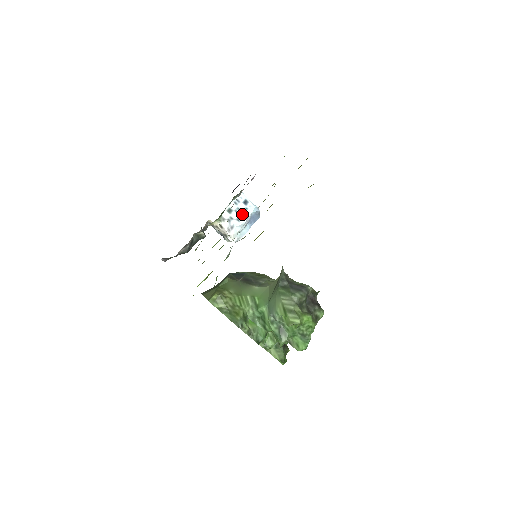
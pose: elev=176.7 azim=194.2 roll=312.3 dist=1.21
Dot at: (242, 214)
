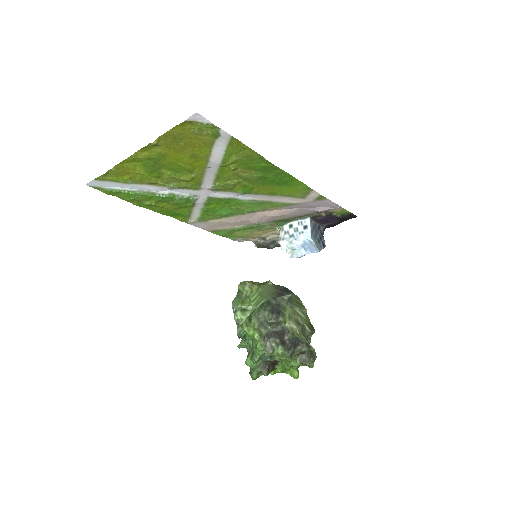
Dot at: (297, 234)
